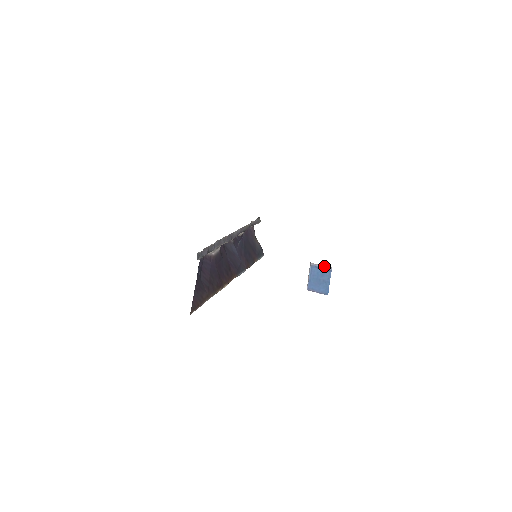
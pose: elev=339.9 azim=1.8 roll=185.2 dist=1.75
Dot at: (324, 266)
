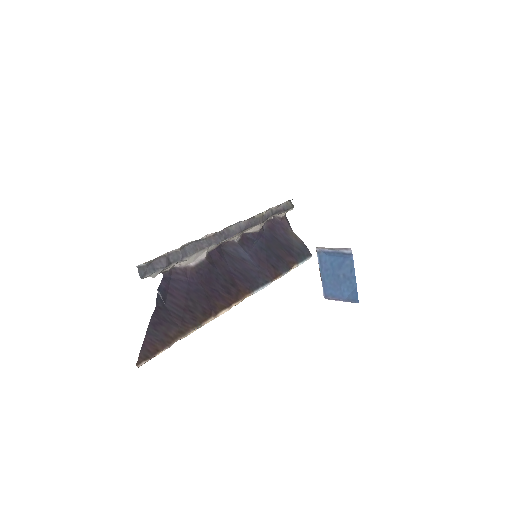
Dot at: (336, 248)
